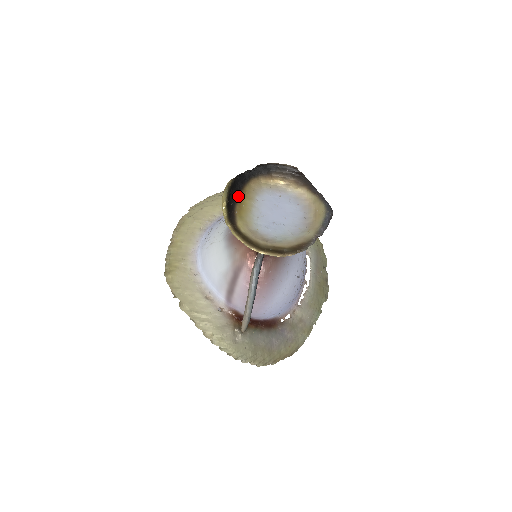
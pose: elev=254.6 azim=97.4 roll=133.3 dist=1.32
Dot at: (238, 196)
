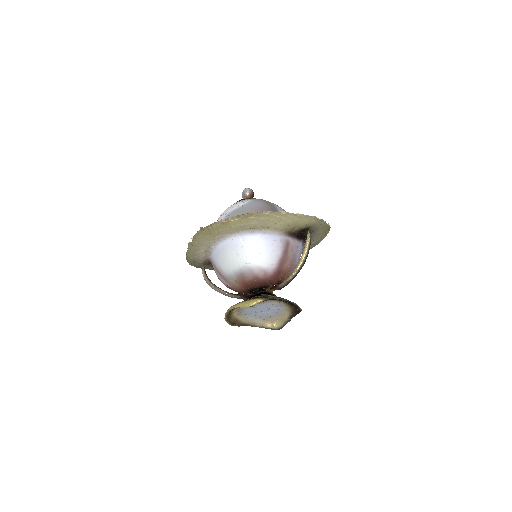
Dot at: occluded
